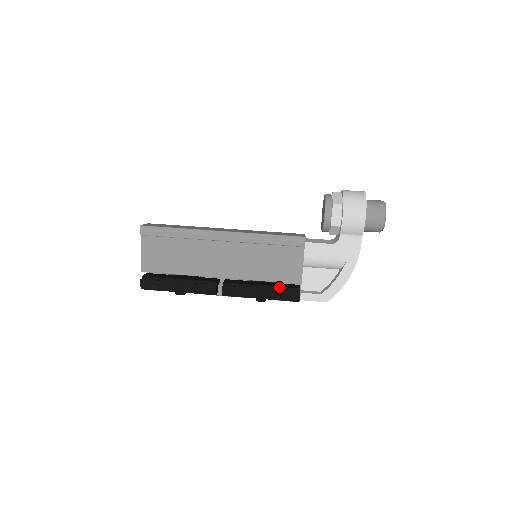
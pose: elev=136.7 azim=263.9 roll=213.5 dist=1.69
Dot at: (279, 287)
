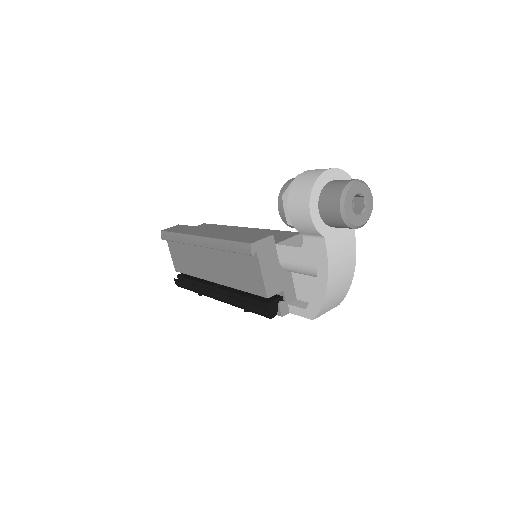
Dot at: (252, 299)
